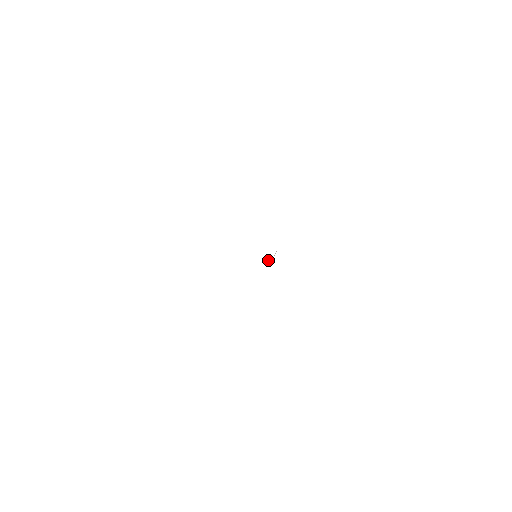
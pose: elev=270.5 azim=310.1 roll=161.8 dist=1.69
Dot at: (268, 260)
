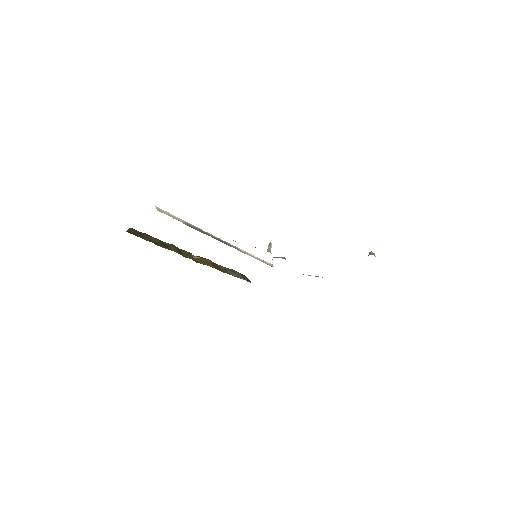
Dot at: (270, 250)
